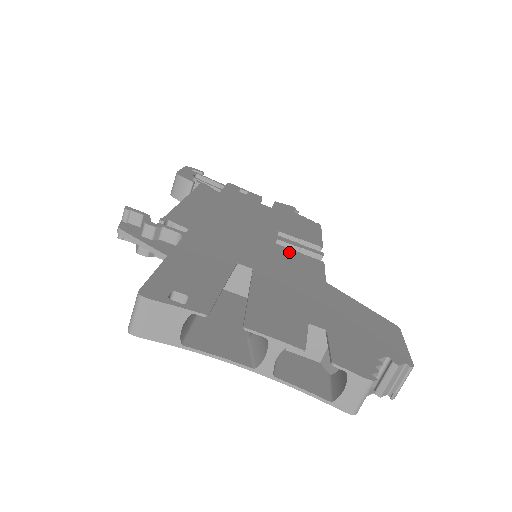
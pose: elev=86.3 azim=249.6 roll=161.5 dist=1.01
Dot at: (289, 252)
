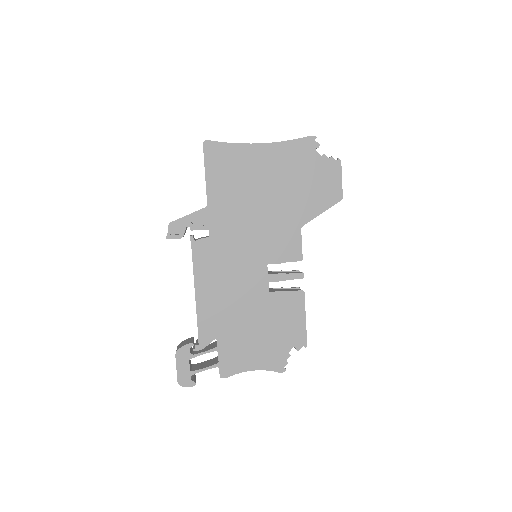
Dot at: occluded
